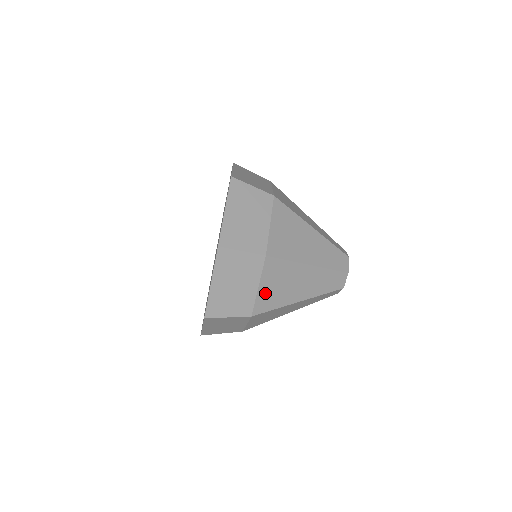
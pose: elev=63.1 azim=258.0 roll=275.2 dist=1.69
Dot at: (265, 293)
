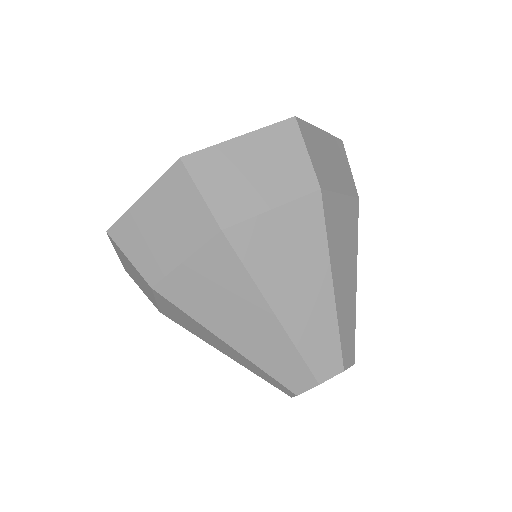
Dot at: (337, 208)
